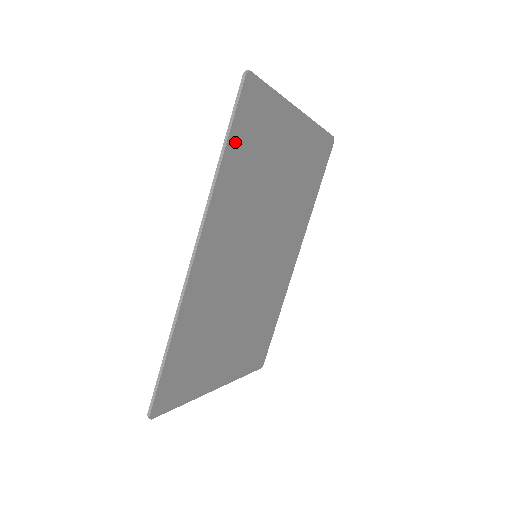
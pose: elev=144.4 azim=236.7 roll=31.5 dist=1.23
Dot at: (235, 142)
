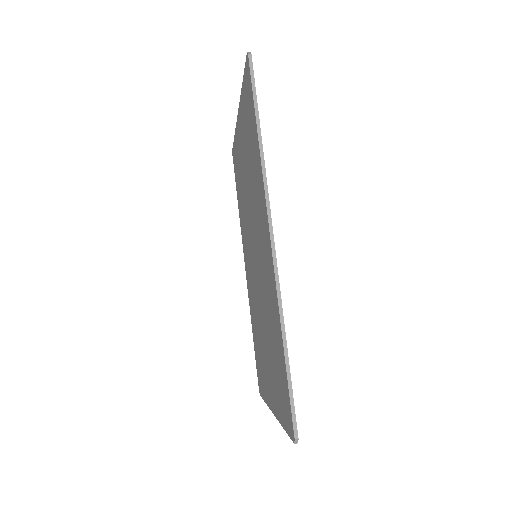
Dot at: occluded
